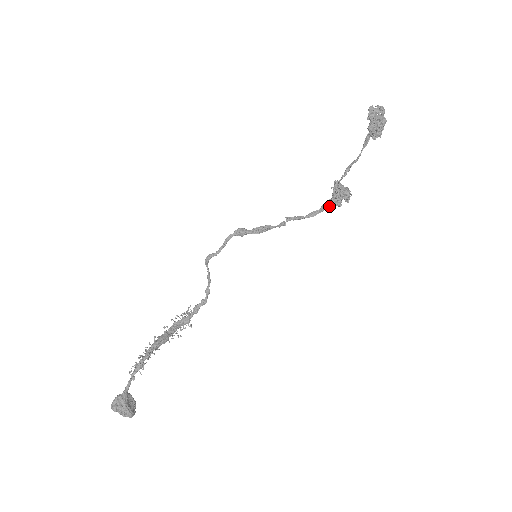
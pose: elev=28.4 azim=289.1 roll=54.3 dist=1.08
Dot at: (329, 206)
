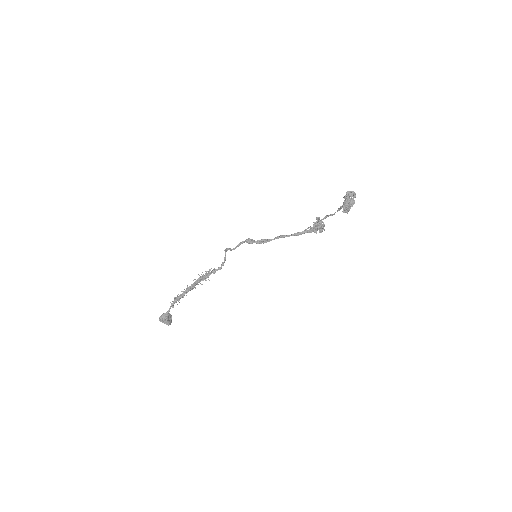
Dot at: (309, 232)
